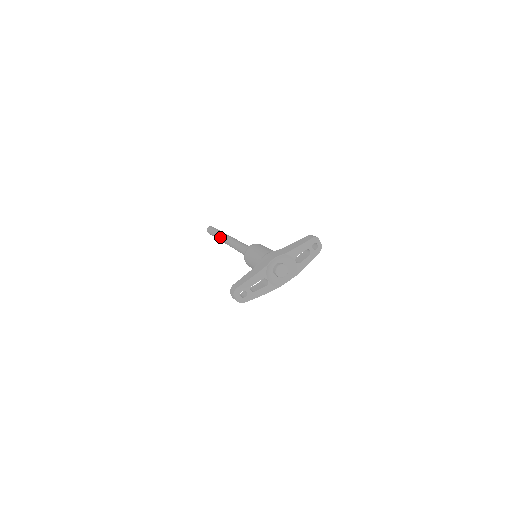
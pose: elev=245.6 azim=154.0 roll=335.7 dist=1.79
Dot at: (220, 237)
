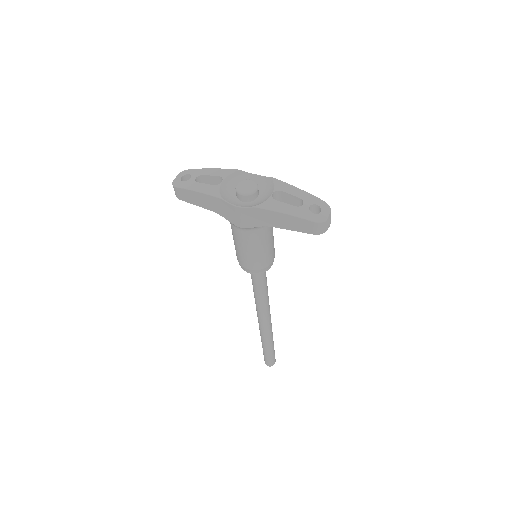
Dot at: occluded
